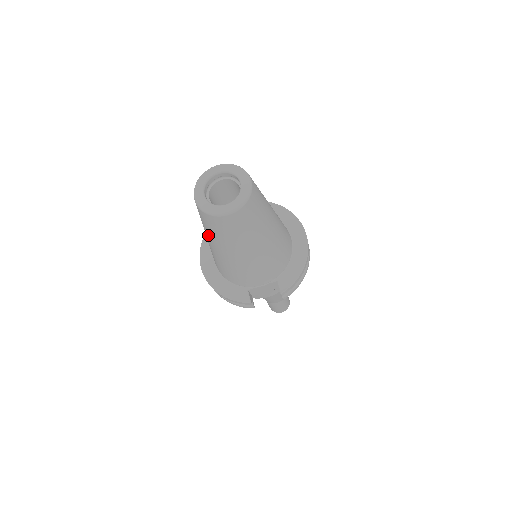
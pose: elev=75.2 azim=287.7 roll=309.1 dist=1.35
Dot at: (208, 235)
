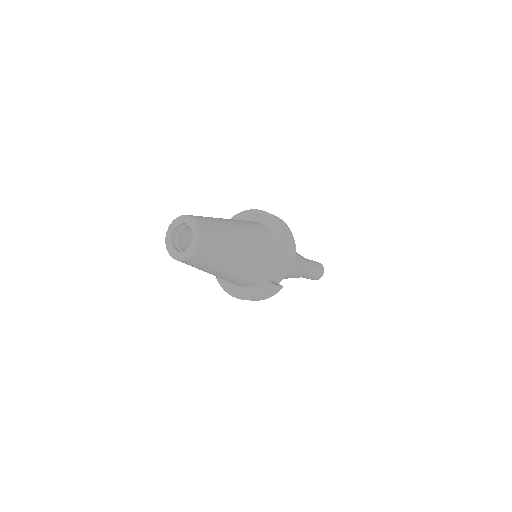
Dot at: (205, 271)
